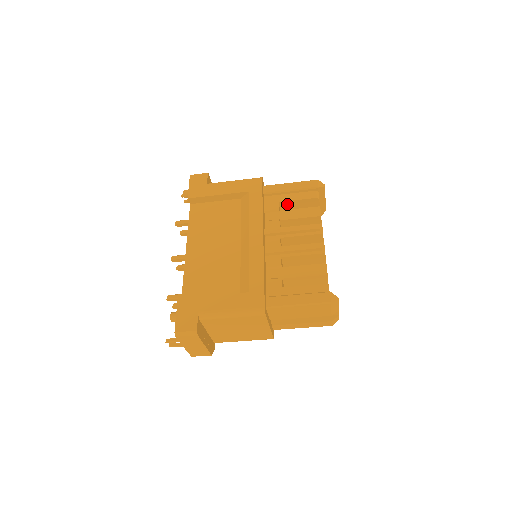
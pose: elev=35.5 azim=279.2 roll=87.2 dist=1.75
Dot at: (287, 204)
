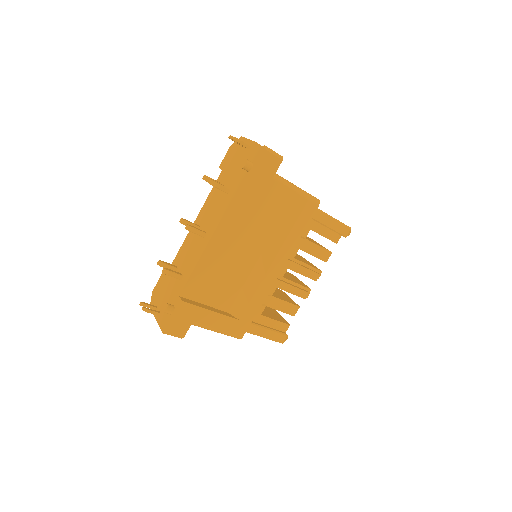
Dot at: occluded
